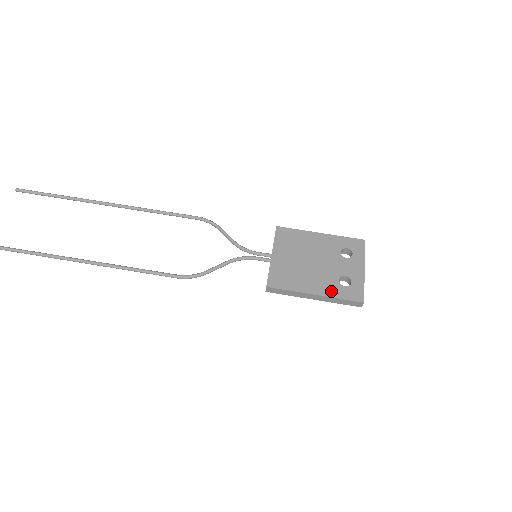
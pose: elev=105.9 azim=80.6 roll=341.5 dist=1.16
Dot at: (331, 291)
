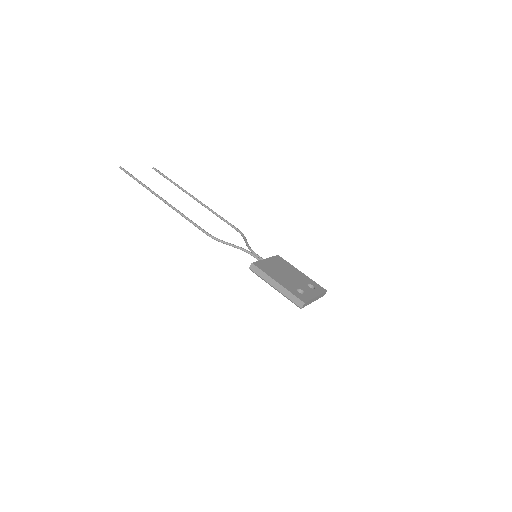
Dot at: (289, 288)
